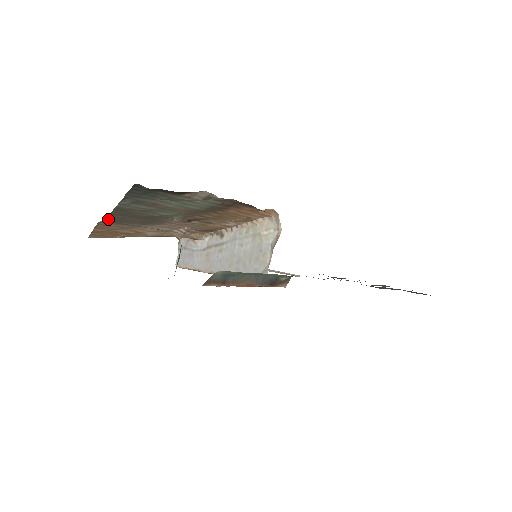
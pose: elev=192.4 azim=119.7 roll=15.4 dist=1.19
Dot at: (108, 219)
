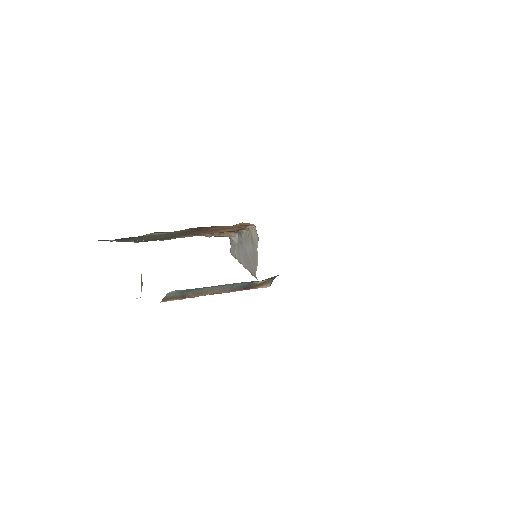
Dot at: (137, 242)
